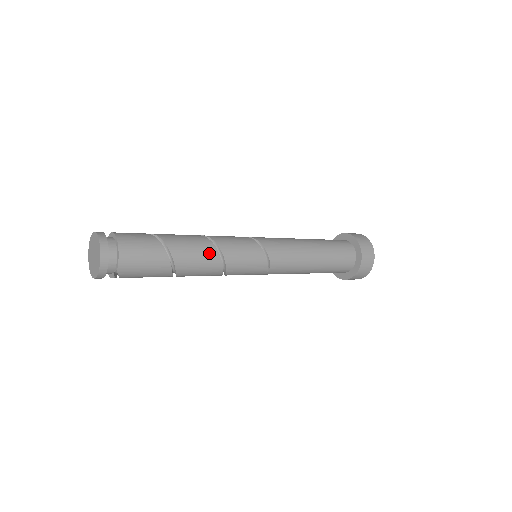
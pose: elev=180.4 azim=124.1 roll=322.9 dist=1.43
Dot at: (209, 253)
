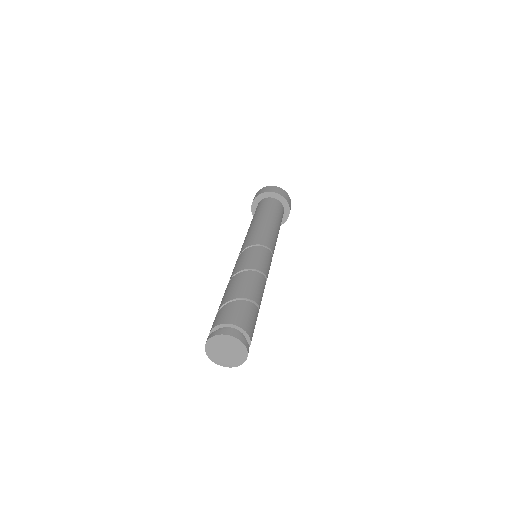
Dot at: (260, 279)
